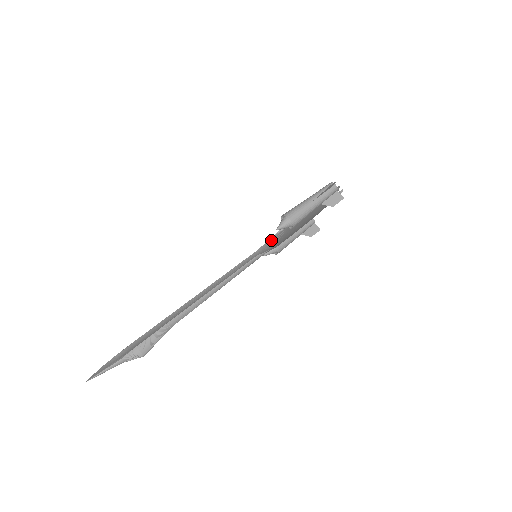
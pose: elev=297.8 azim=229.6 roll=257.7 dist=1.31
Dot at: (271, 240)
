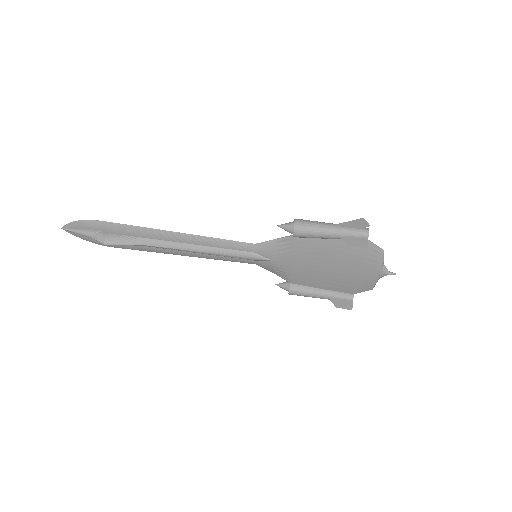
Dot at: (274, 243)
